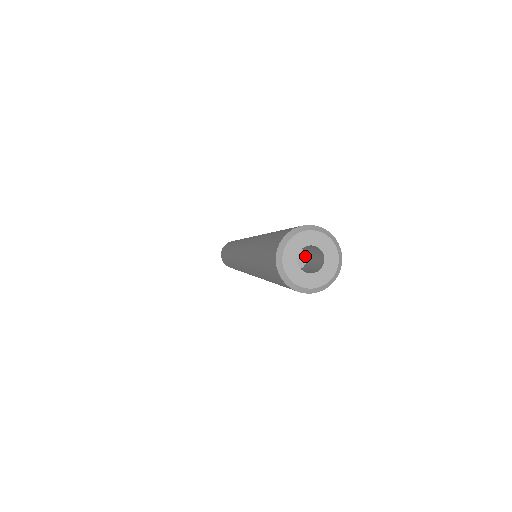
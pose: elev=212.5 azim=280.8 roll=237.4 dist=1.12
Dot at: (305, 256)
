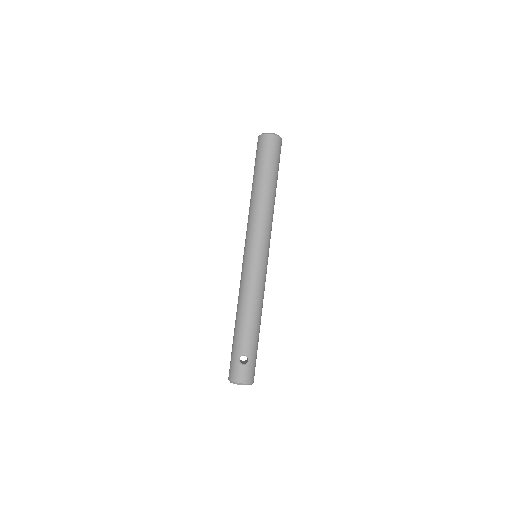
Dot at: occluded
